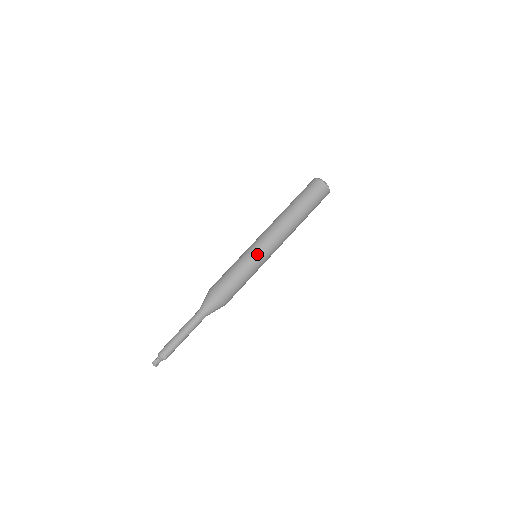
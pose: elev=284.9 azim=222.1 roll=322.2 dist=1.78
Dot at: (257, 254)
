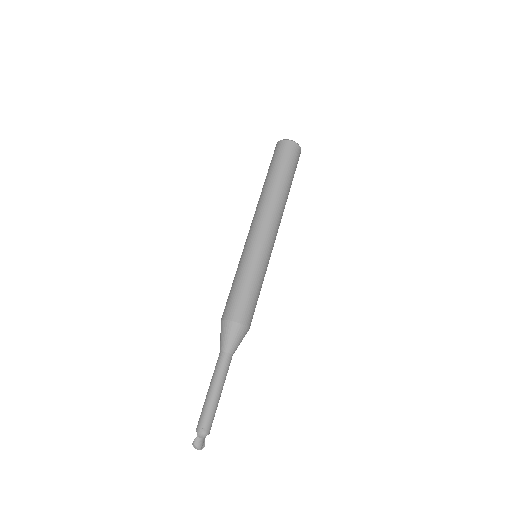
Dot at: (250, 250)
